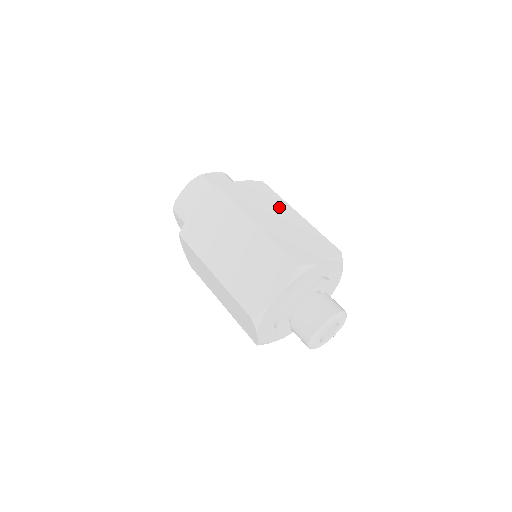
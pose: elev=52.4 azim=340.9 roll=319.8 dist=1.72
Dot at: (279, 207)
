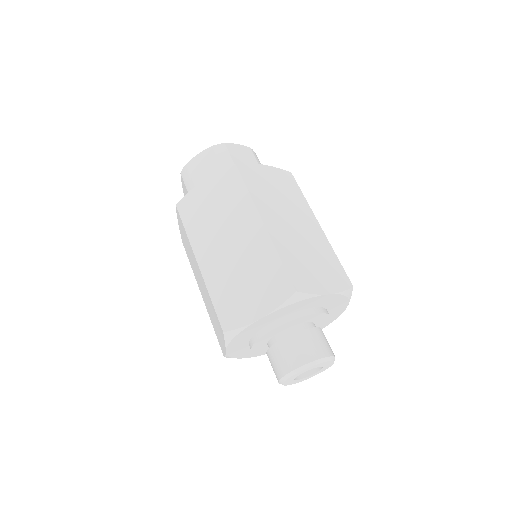
Dot at: (239, 218)
